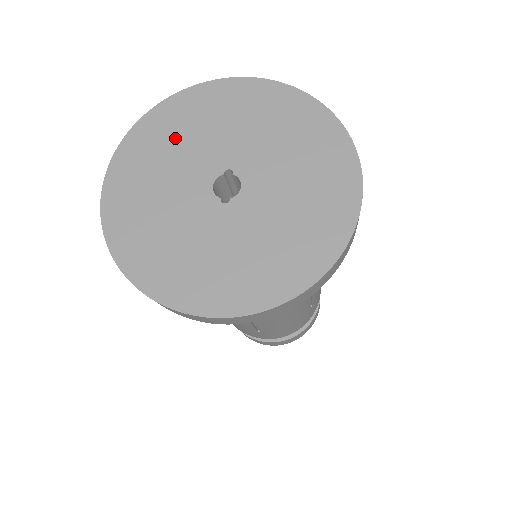
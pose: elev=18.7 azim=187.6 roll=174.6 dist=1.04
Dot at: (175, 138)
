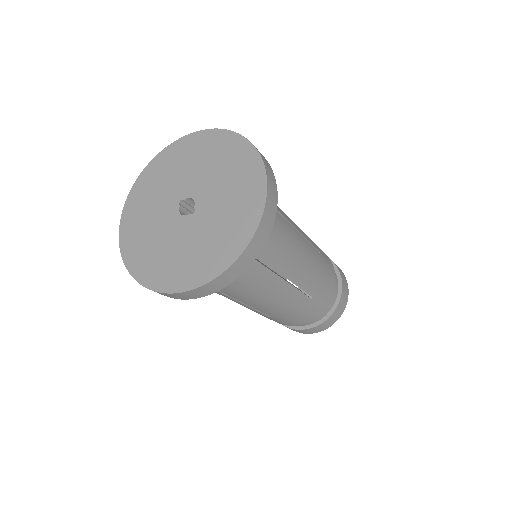
Dot at: (143, 223)
